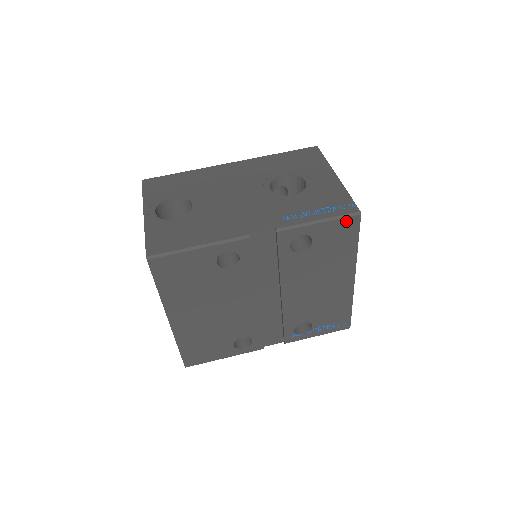
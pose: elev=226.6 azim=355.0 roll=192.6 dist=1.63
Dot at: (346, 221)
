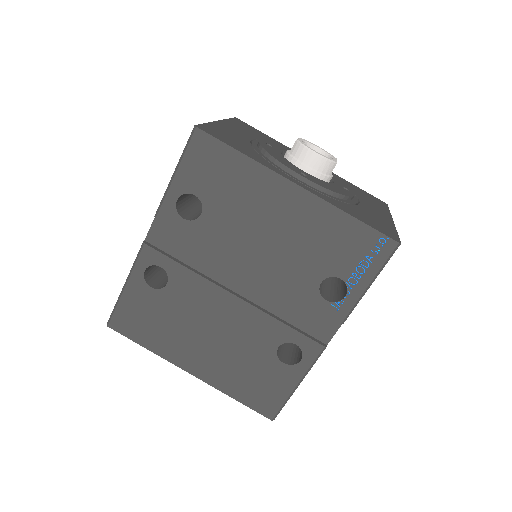
Dot at: (194, 147)
